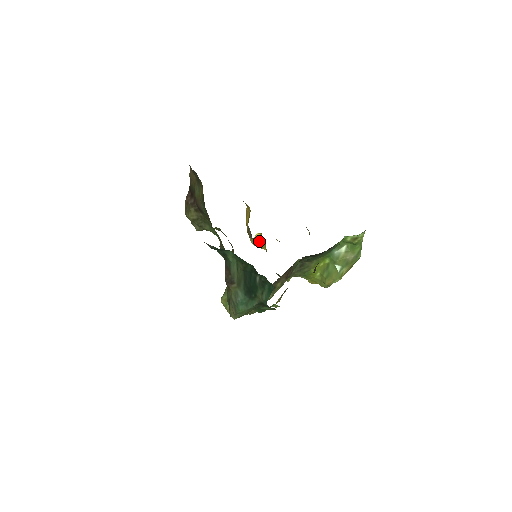
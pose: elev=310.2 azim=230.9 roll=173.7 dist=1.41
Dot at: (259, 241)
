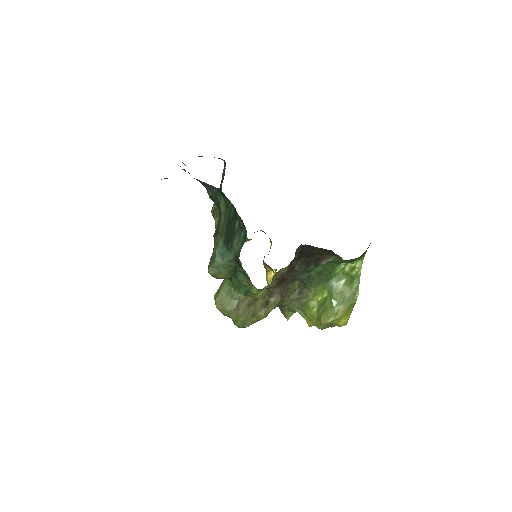
Dot at: occluded
